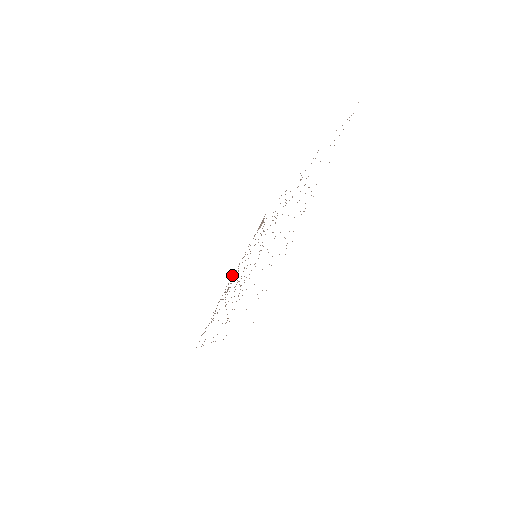
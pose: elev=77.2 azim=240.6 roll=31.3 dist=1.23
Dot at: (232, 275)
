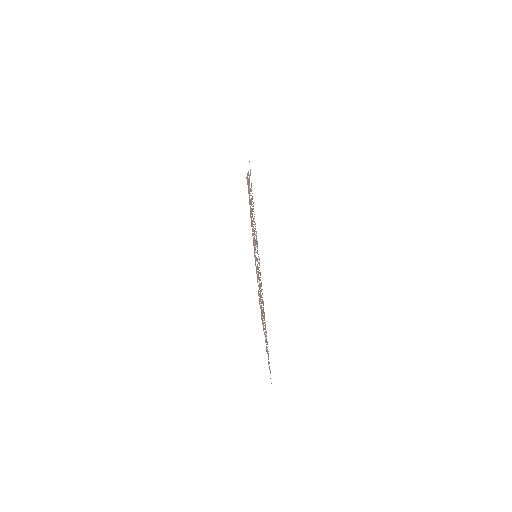
Dot at: occluded
